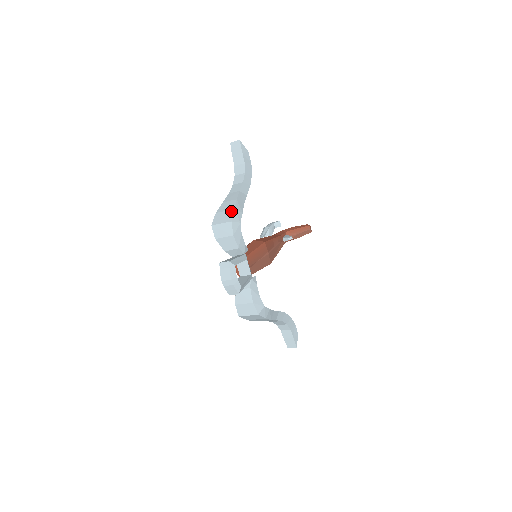
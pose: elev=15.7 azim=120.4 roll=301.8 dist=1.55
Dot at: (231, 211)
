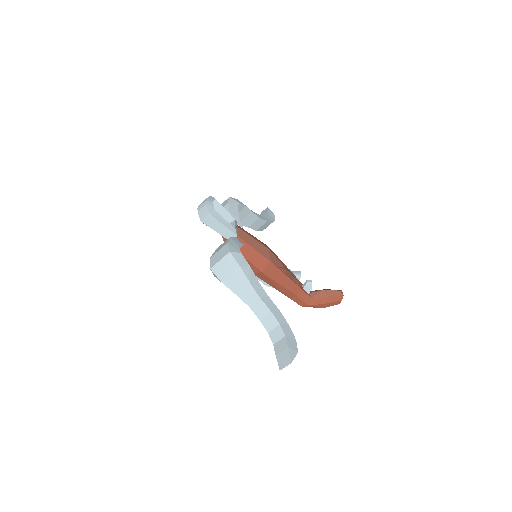
Dot at: occluded
